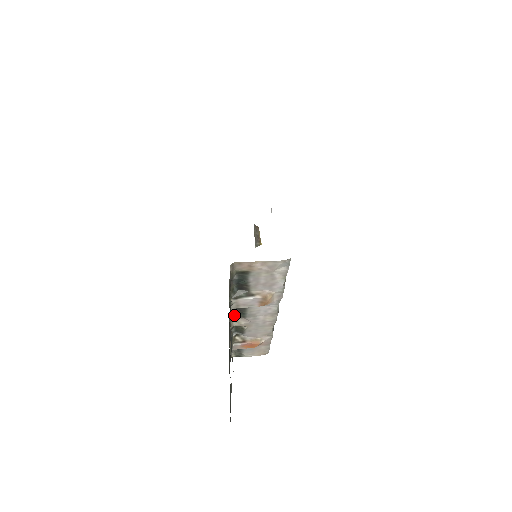
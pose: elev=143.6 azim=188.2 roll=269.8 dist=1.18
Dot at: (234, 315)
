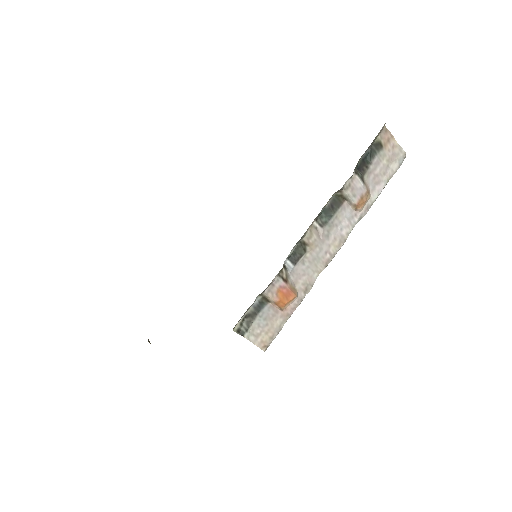
Dot at: (318, 216)
